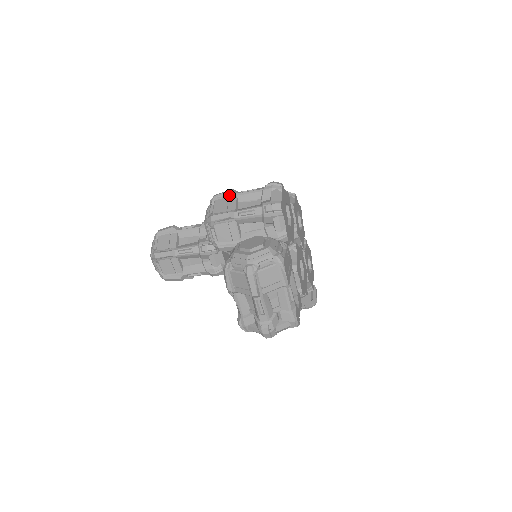
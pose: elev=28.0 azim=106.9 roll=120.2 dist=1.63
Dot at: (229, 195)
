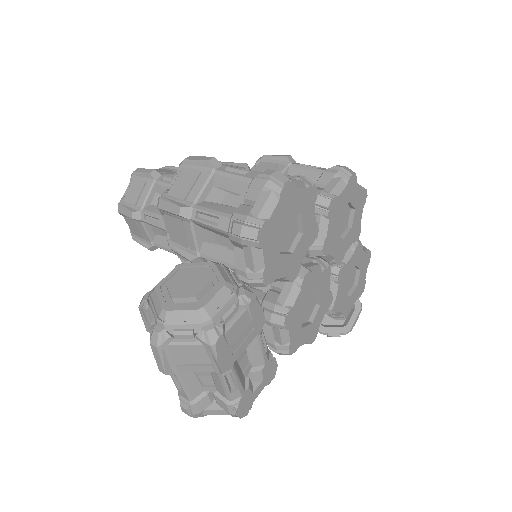
Dot at: (203, 167)
